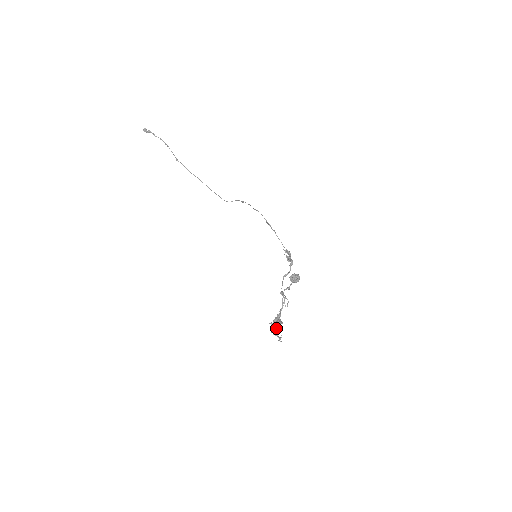
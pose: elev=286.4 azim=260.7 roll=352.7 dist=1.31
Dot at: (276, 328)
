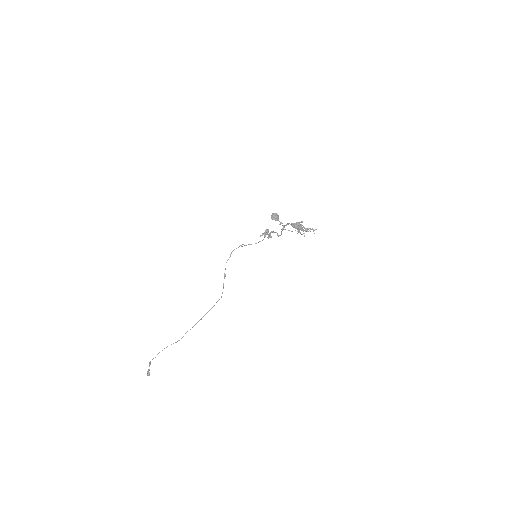
Dot at: (302, 229)
